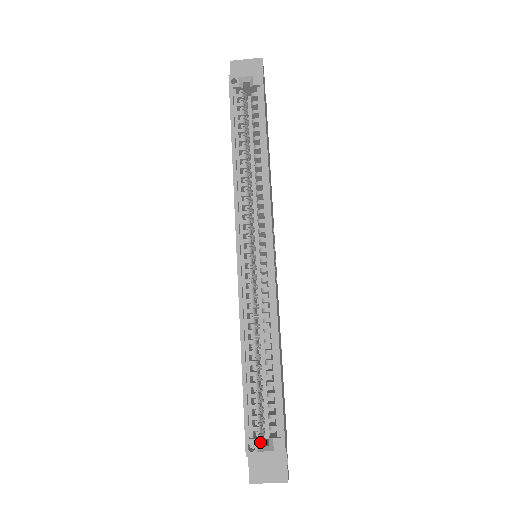
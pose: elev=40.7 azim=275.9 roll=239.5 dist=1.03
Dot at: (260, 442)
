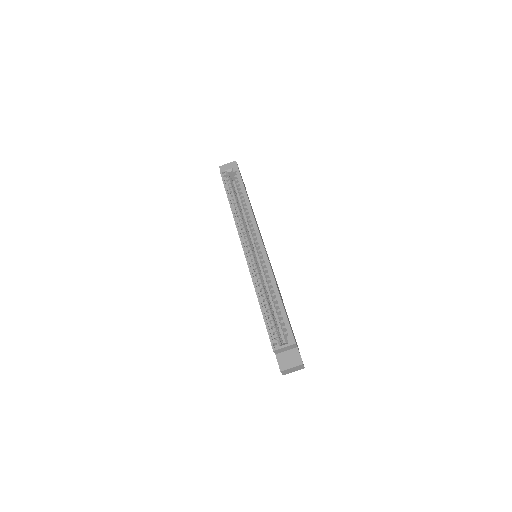
Dot at: (280, 342)
